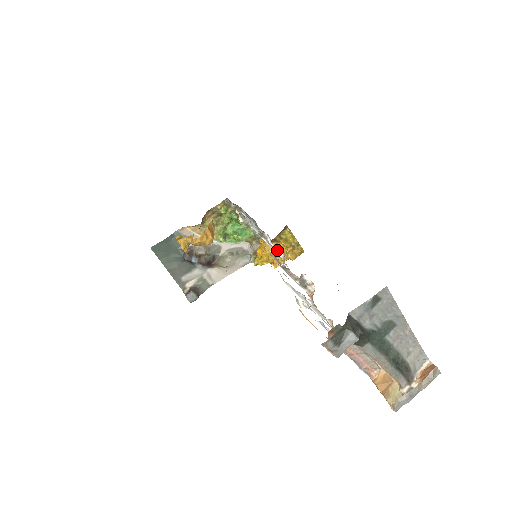
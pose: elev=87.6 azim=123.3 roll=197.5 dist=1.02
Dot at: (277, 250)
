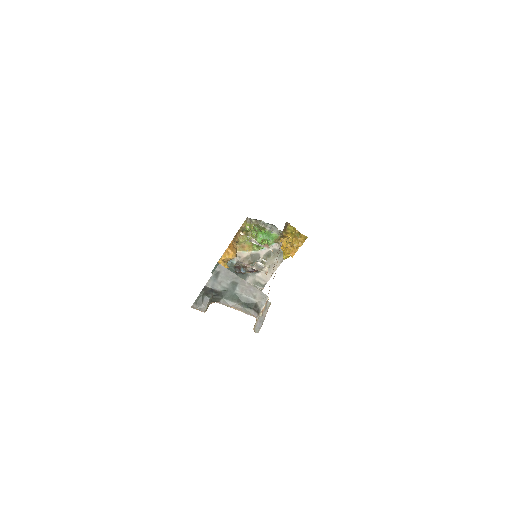
Dot at: (267, 247)
